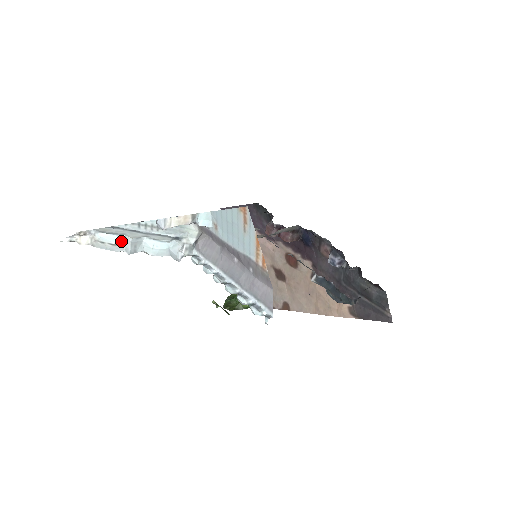
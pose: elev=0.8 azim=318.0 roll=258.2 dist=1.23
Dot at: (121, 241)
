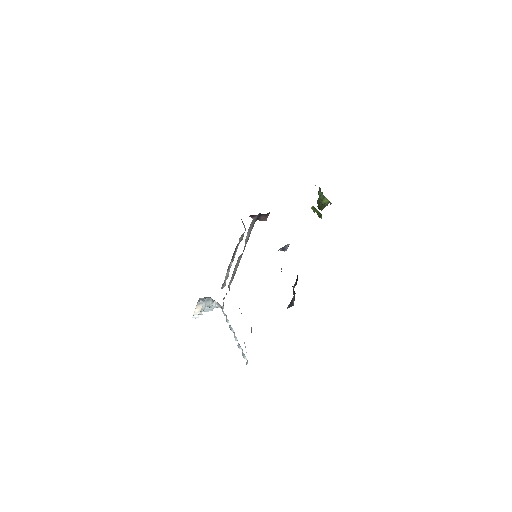
Dot at: occluded
